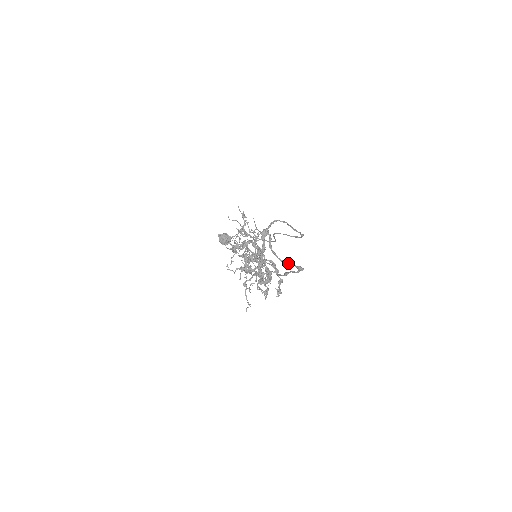
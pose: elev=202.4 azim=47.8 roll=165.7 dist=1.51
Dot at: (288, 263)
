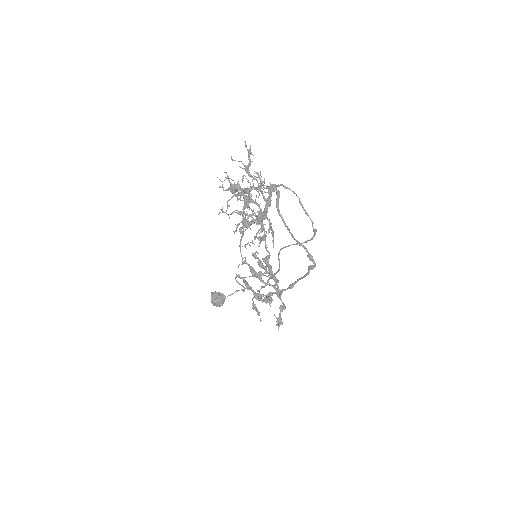
Dot at: (297, 240)
